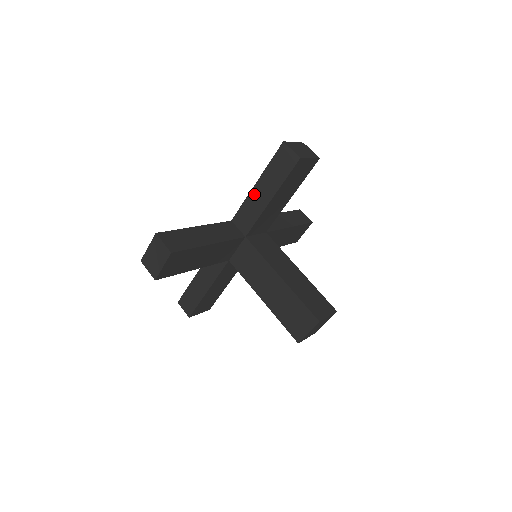
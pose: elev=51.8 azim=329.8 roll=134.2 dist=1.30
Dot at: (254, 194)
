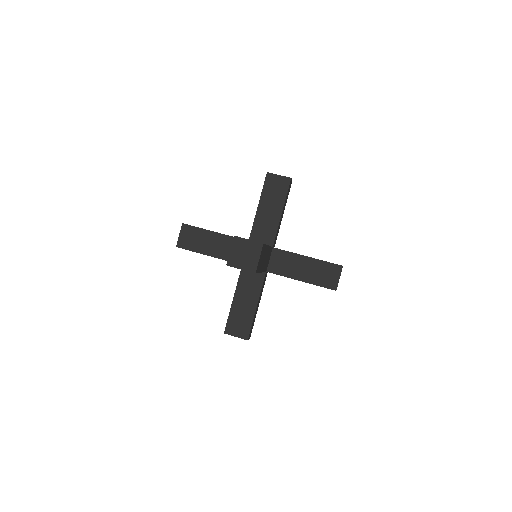
Dot at: occluded
